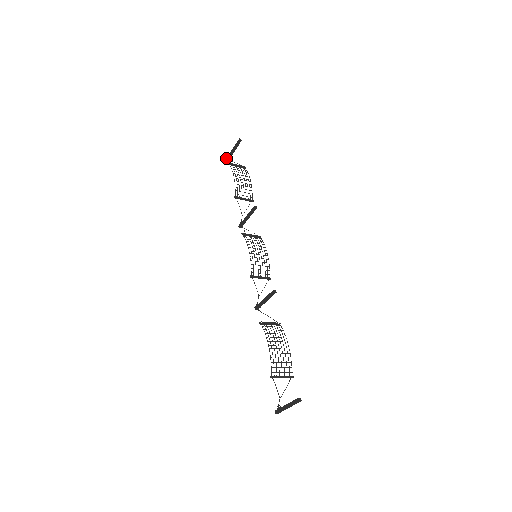
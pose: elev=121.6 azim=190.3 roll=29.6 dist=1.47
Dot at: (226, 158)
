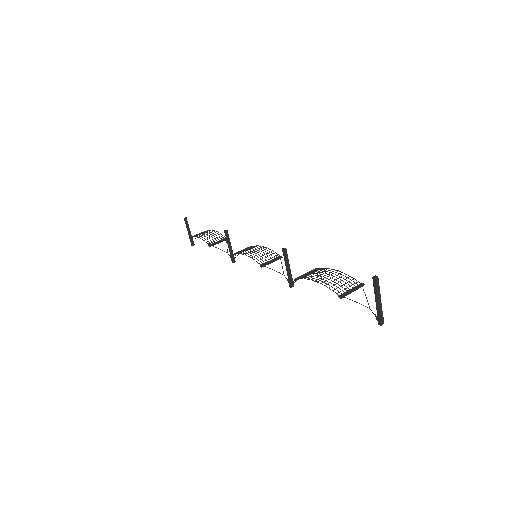
Dot at: occluded
